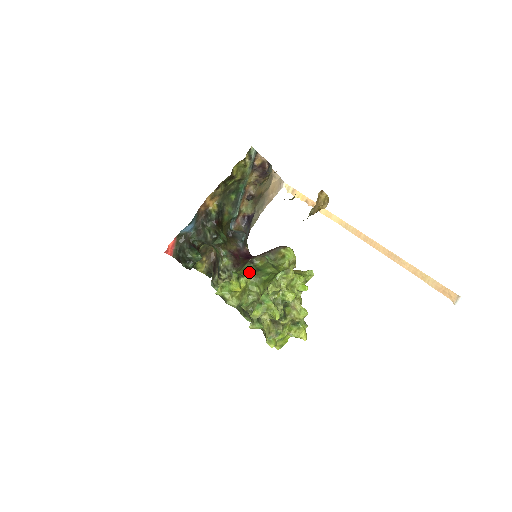
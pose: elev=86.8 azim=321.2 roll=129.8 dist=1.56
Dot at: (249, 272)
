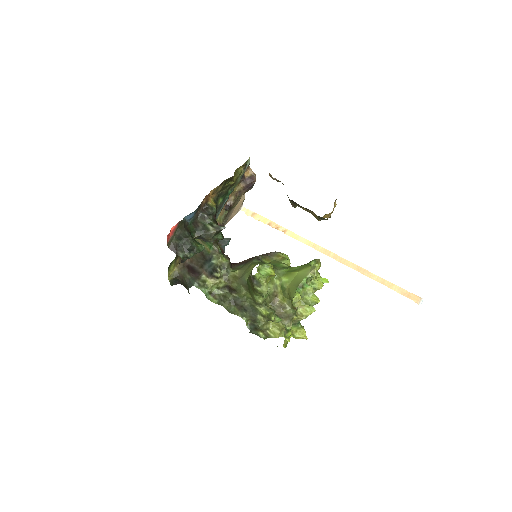
Dot at: occluded
